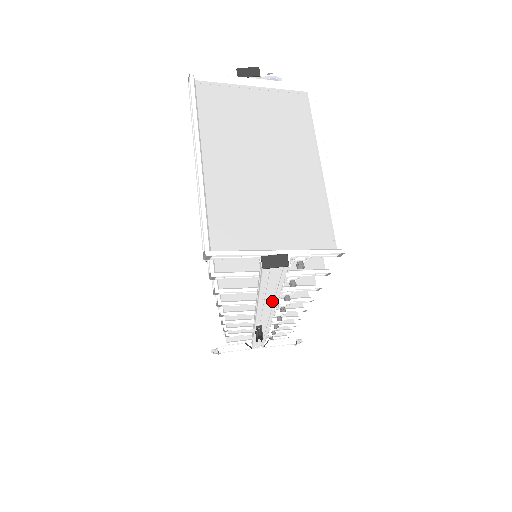
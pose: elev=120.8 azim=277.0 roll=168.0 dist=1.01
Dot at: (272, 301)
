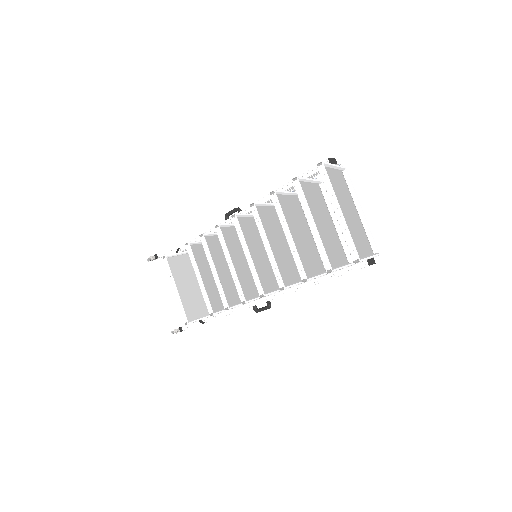
Dot at: occluded
